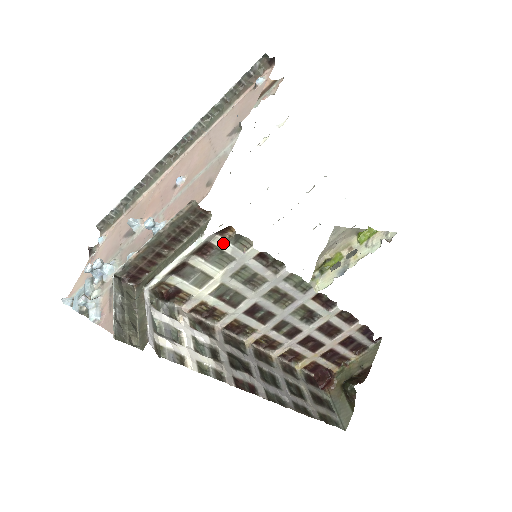
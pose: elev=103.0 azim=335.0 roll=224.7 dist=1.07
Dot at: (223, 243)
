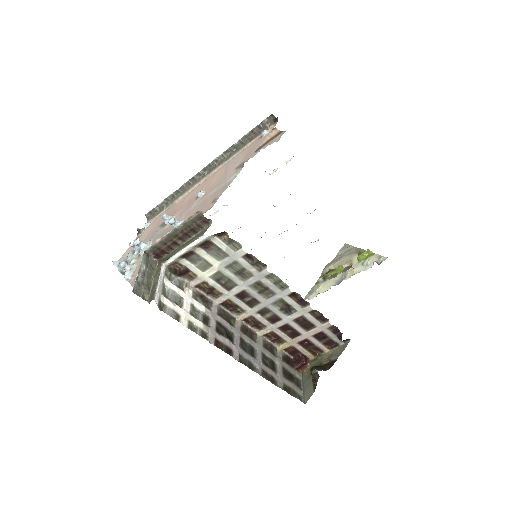
Dot at: (220, 243)
